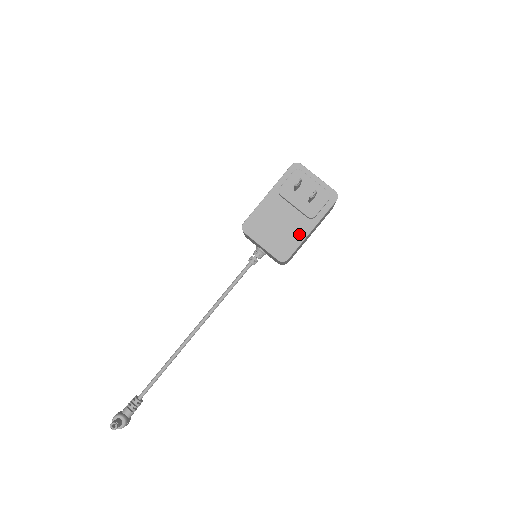
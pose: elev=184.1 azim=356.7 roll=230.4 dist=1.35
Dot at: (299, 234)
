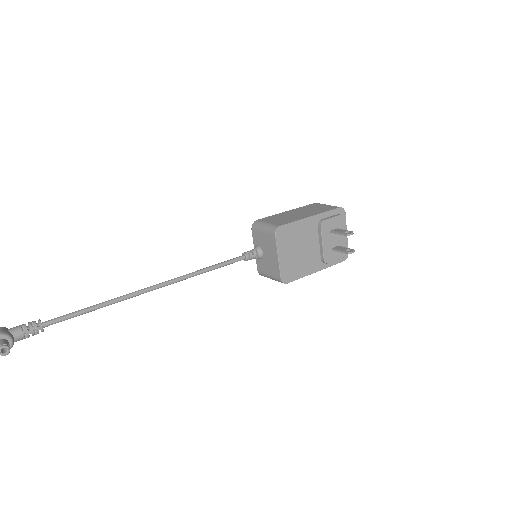
Dot at: (308, 268)
